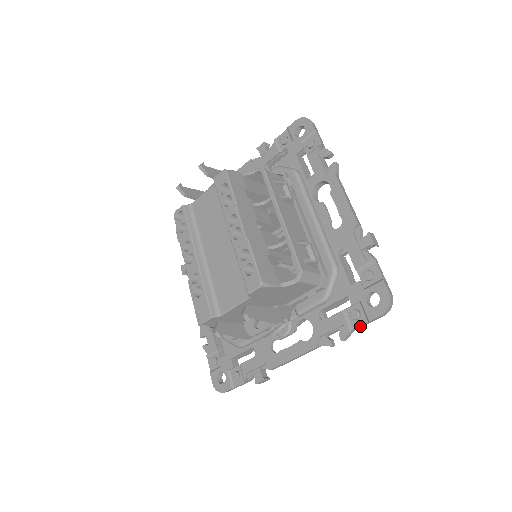
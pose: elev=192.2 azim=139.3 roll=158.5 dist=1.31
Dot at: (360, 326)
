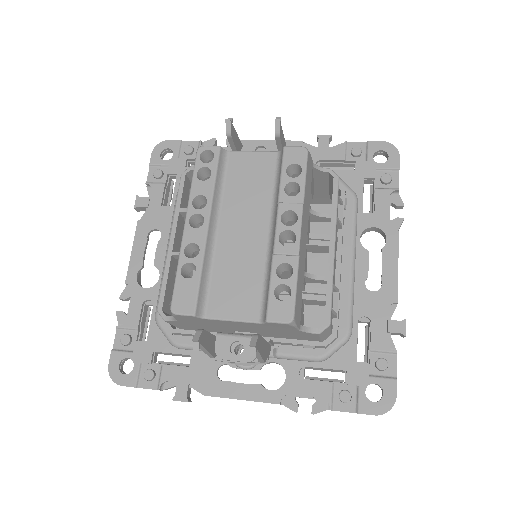
Dot at: (343, 411)
